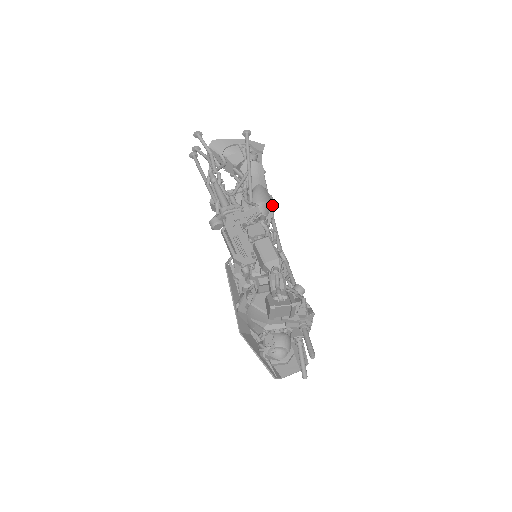
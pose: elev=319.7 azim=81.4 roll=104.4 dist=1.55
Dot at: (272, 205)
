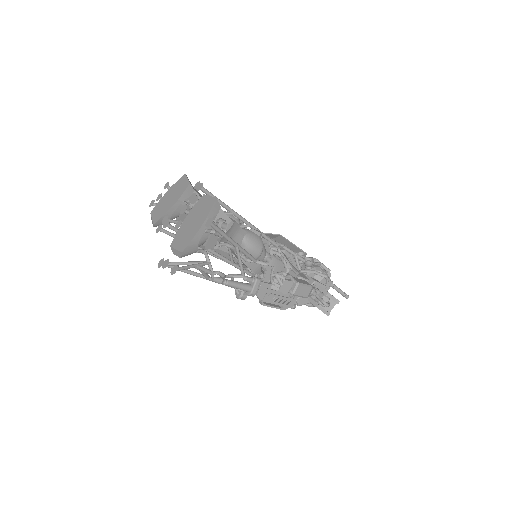
Dot at: occluded
